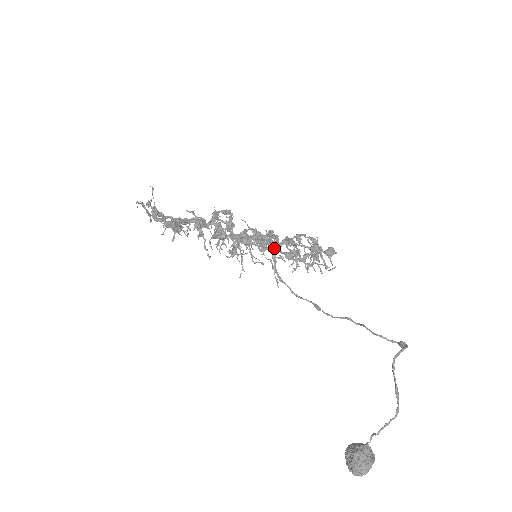
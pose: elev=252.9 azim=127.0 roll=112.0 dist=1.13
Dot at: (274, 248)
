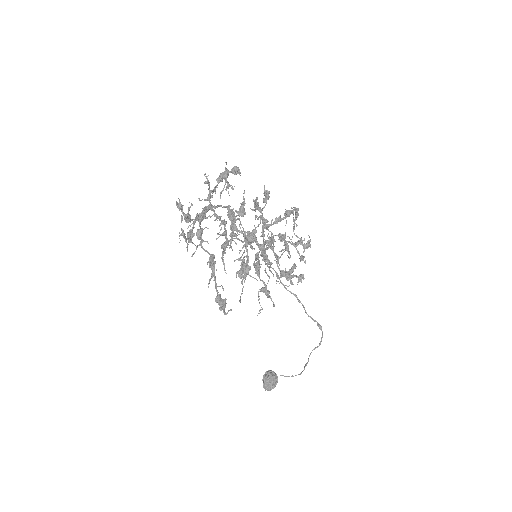
Dot at: occluded
